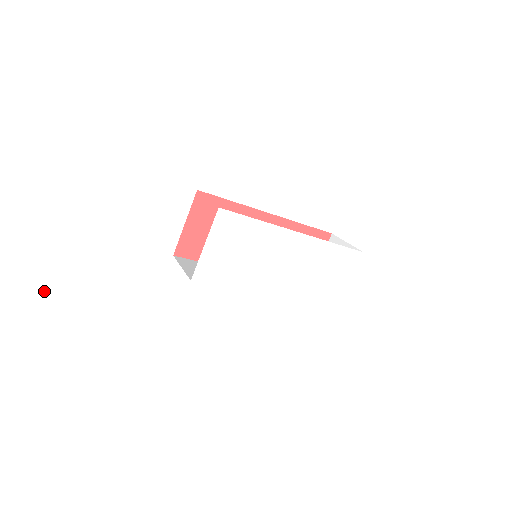
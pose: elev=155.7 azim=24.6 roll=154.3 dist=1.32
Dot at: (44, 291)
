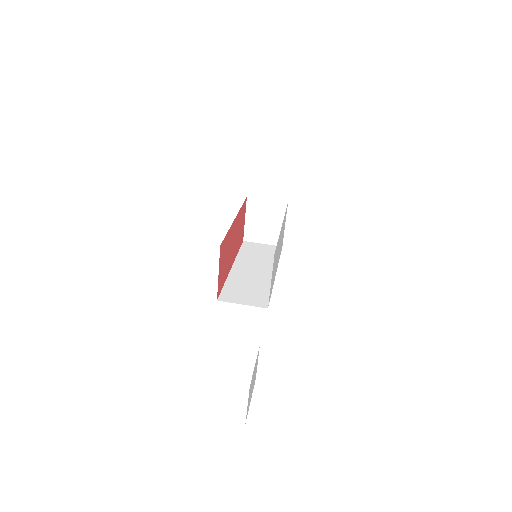
Dot at: occluded
